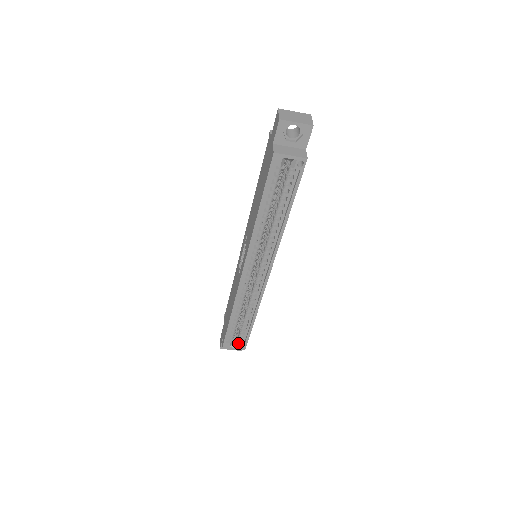
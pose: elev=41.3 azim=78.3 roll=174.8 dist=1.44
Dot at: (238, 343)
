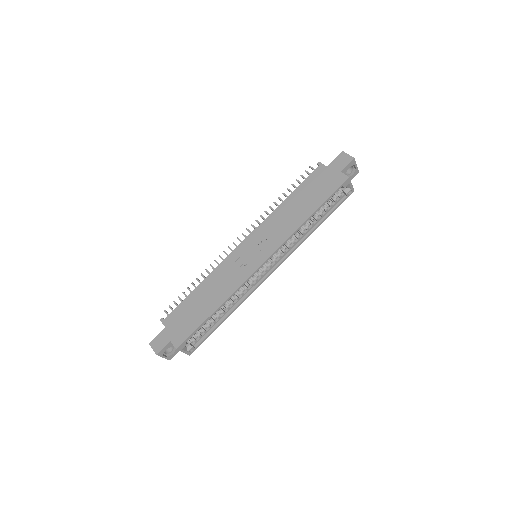
Dot at: (190, 346)
